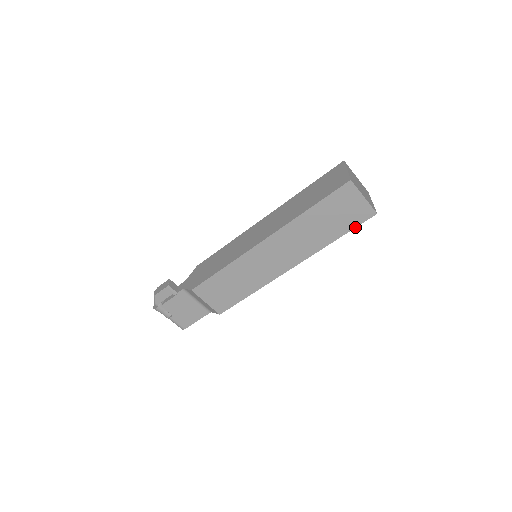
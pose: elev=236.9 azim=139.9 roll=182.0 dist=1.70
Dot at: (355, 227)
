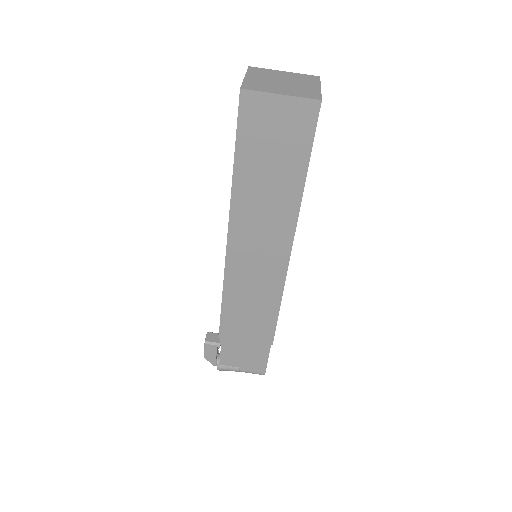
Dot at: (312, 142)
